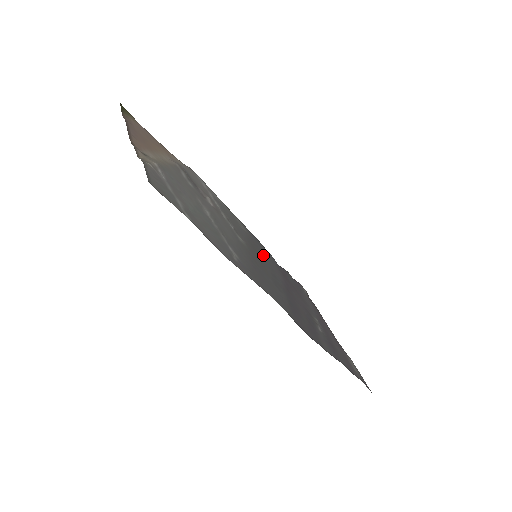
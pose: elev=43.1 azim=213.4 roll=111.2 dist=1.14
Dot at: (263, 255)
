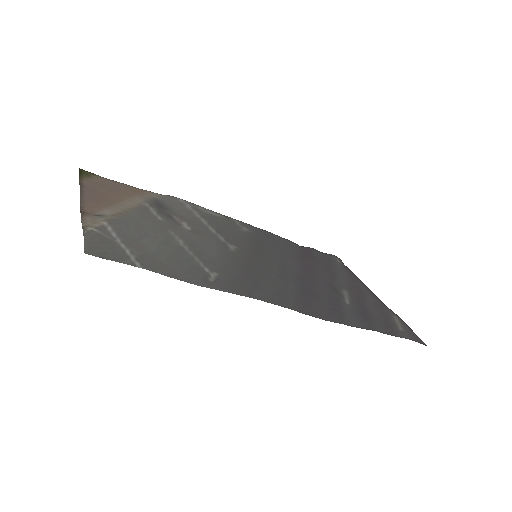
Dot at: (271, 248)
